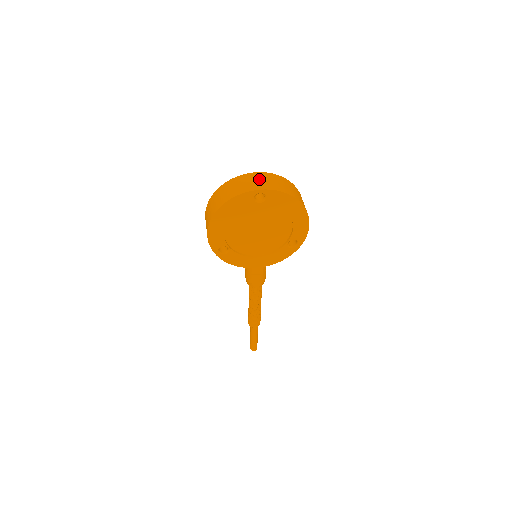
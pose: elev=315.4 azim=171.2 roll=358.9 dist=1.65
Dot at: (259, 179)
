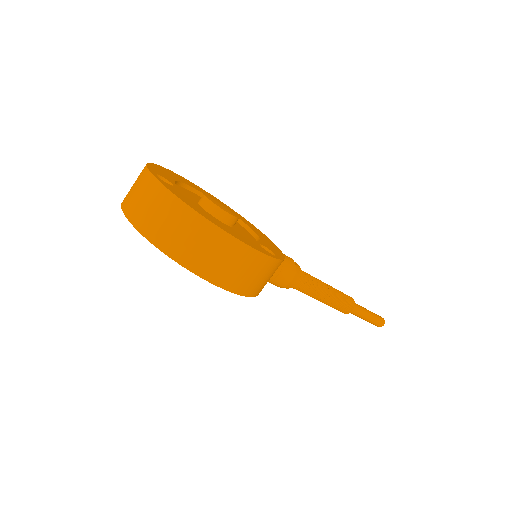
Dot at: (139, 190)
